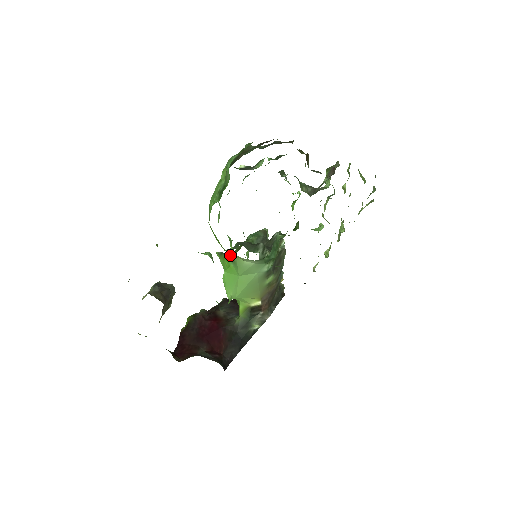
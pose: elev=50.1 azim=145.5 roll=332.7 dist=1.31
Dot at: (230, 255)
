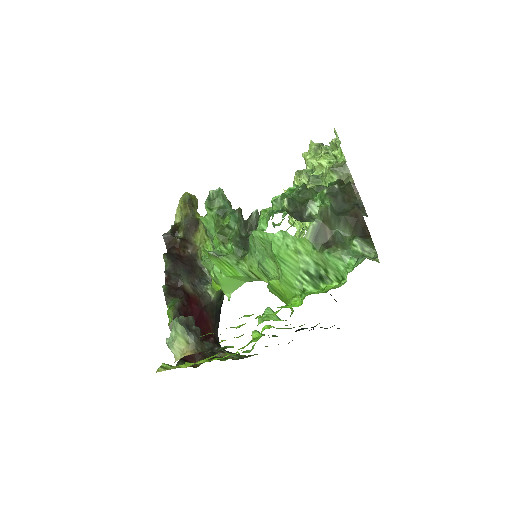
Dot at: (243, 270)
